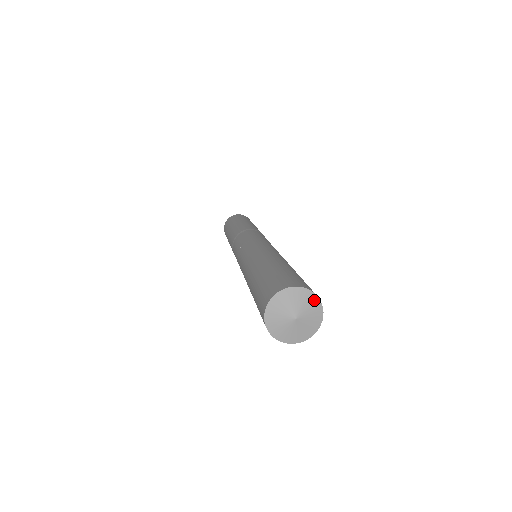
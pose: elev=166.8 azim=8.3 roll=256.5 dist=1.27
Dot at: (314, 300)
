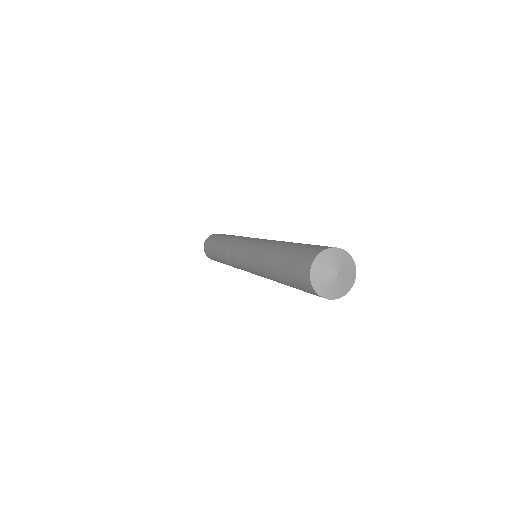
Dot at: (333, 252)
